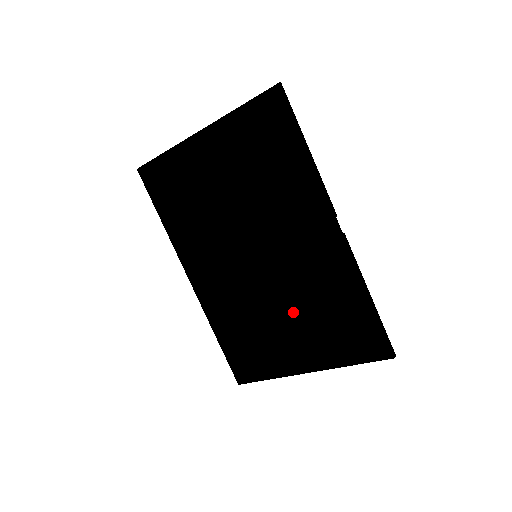
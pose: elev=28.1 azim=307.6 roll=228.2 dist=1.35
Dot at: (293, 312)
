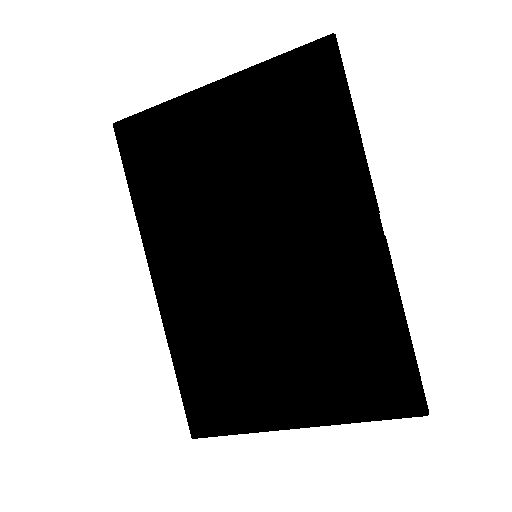
Dot at: (296, 337)
